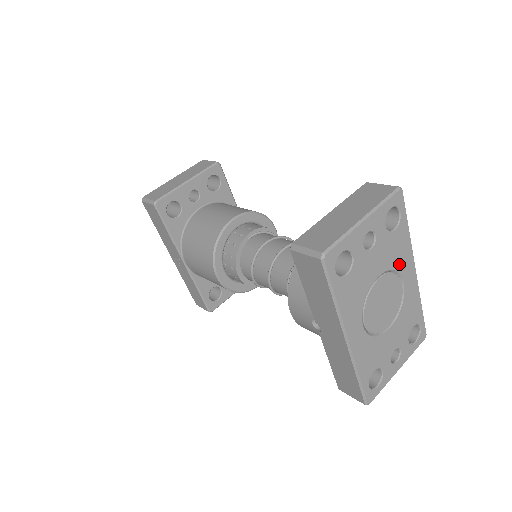
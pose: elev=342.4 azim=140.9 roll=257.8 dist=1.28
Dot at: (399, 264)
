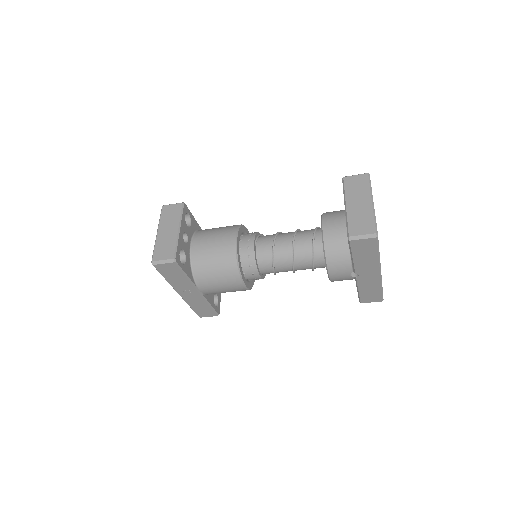
Dot at: occluded
